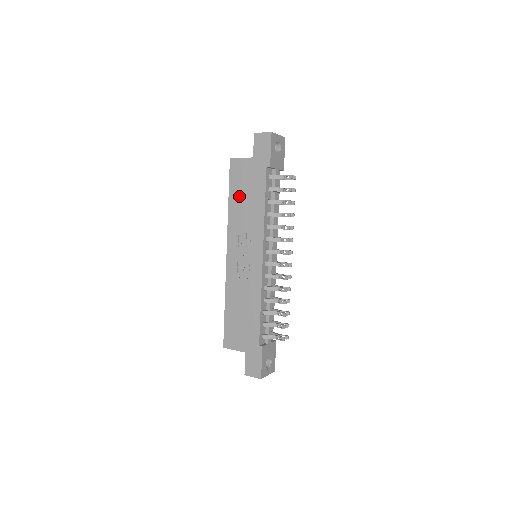
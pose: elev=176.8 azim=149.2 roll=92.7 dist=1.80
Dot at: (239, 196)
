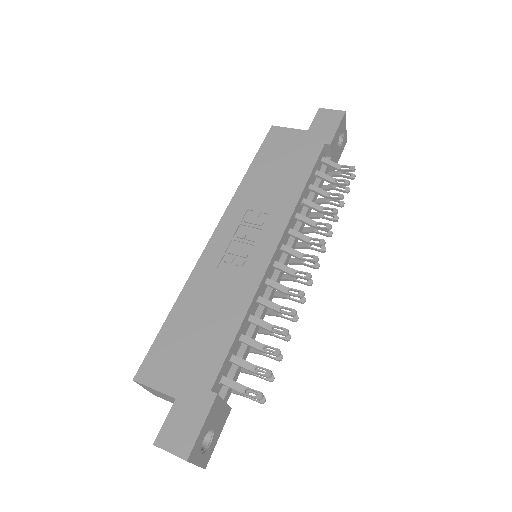
Dot at: (268, 166)
